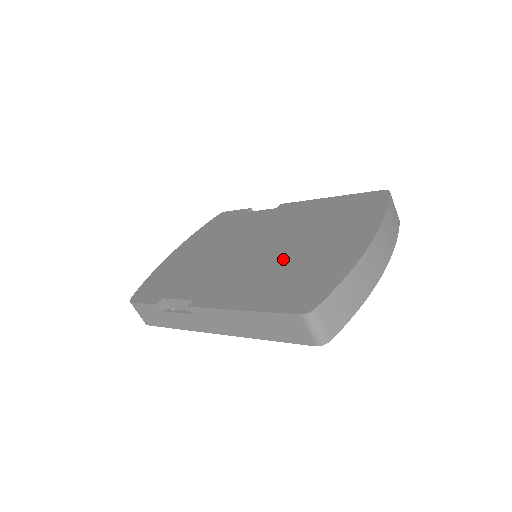
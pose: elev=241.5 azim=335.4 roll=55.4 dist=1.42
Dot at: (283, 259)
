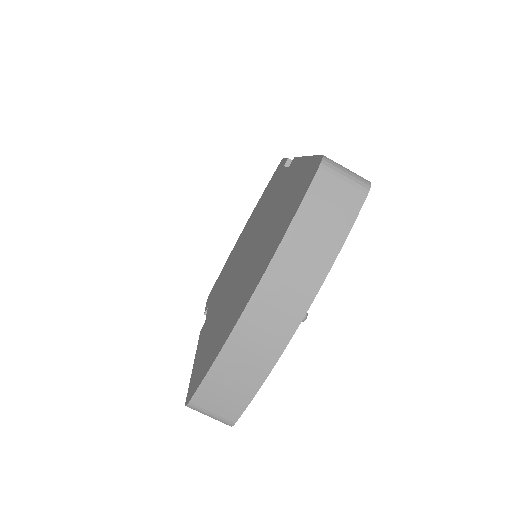
Dot at: (234, 288)
